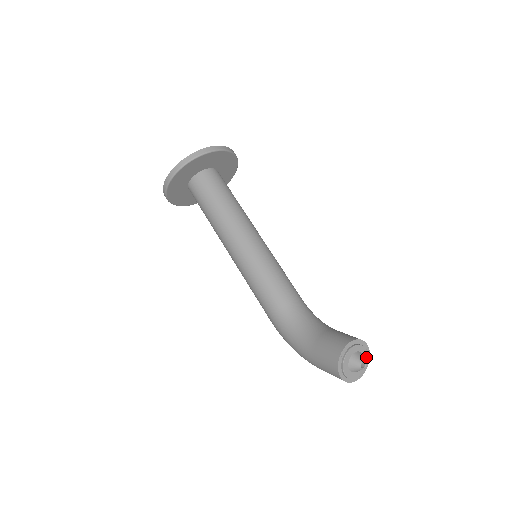
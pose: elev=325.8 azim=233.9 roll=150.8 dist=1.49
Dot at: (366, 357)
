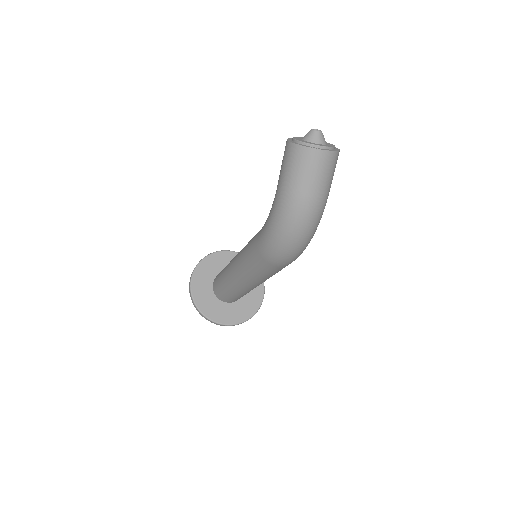
Dot at: (330, 145)
